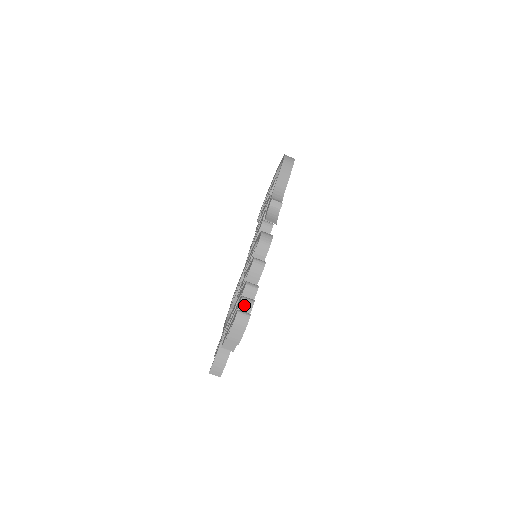
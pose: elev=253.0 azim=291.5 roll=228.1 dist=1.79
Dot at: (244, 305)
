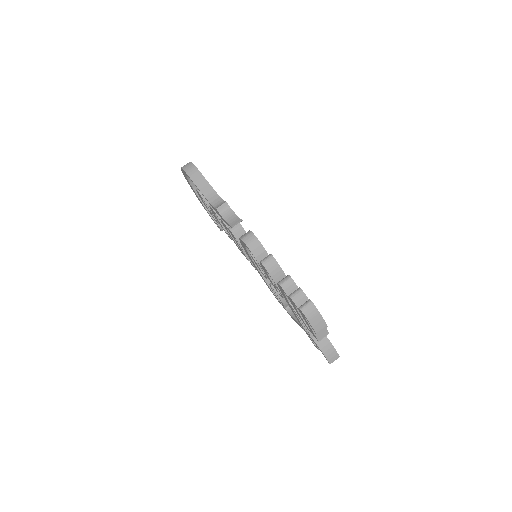
Dot at: (298, 300)
